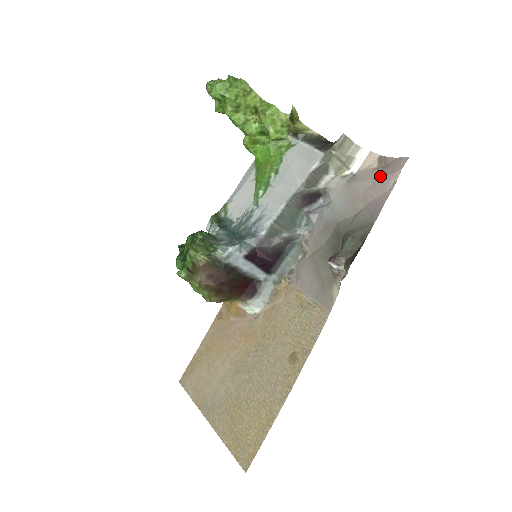
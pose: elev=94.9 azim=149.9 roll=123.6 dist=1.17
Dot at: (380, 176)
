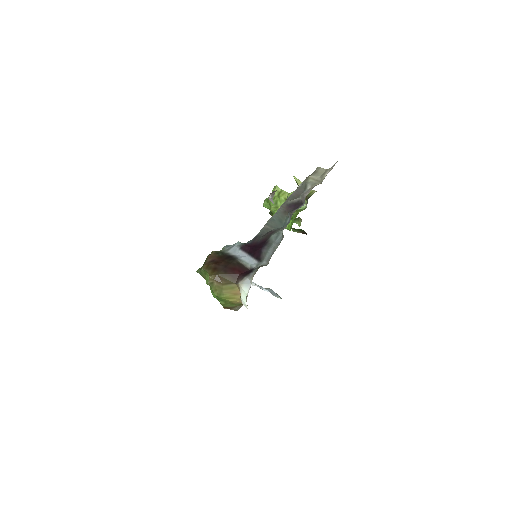
Dot at: occluded
